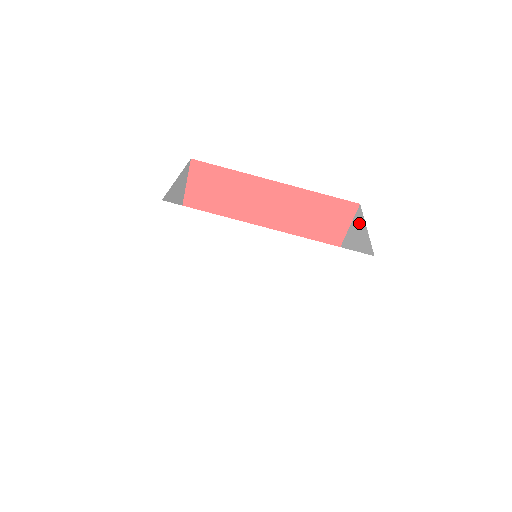
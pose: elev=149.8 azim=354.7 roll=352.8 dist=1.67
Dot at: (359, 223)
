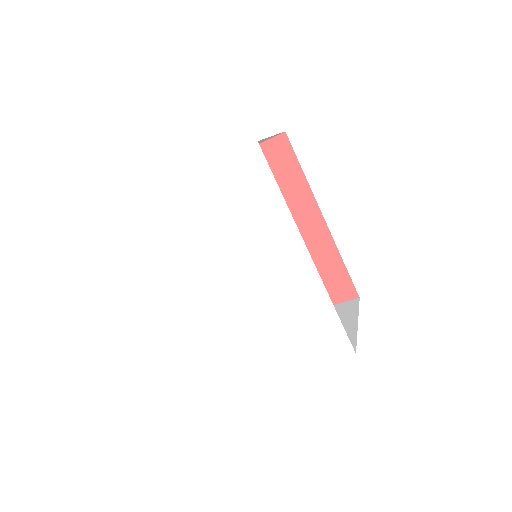
Dot at: (350, 312)
